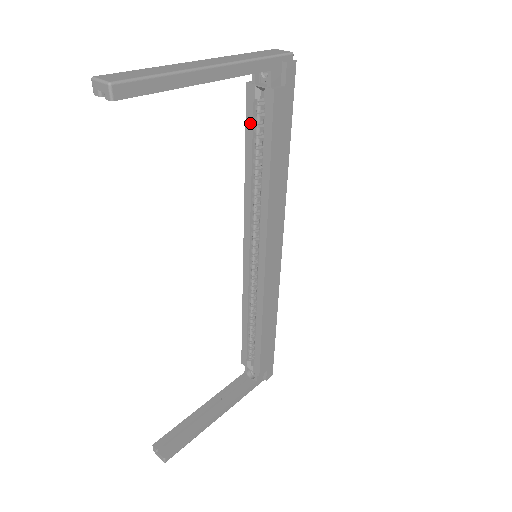
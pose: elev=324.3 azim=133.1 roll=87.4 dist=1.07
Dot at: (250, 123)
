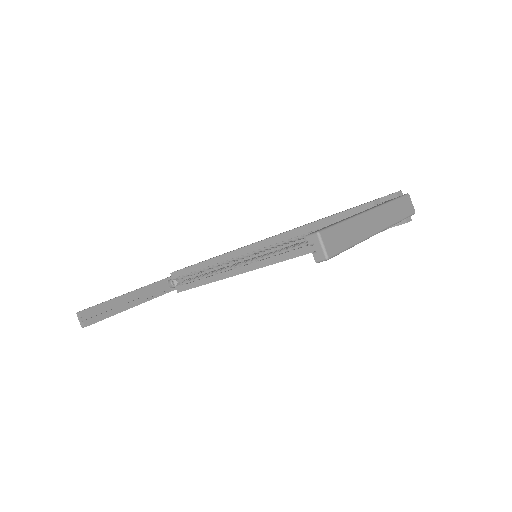
Dot at: (346, 216)
